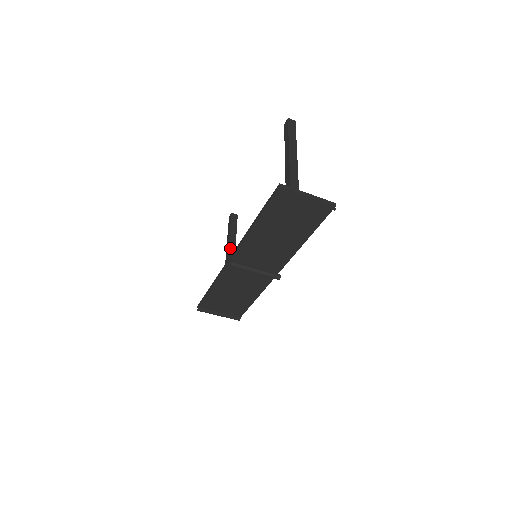
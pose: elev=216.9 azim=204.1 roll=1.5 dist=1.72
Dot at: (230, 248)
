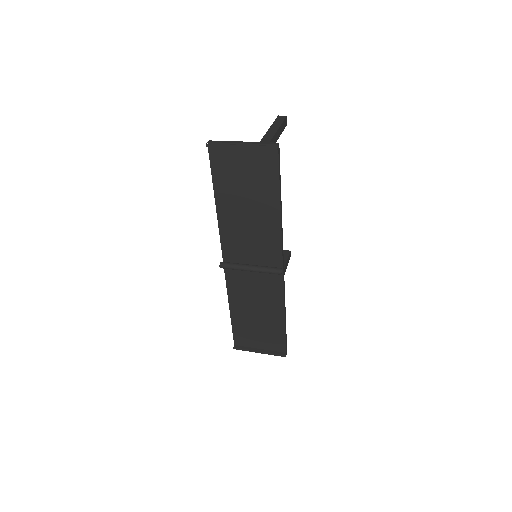
Dot at: occluded
